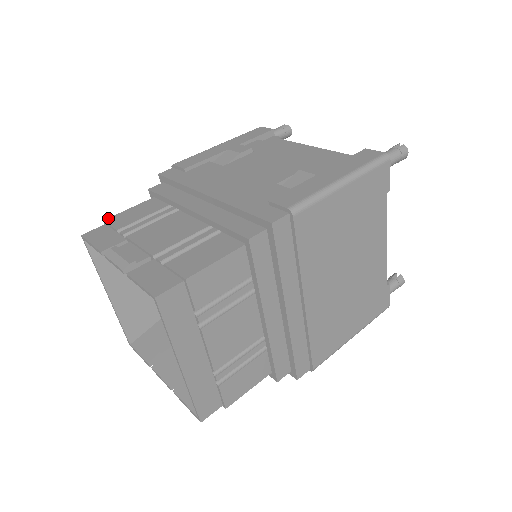
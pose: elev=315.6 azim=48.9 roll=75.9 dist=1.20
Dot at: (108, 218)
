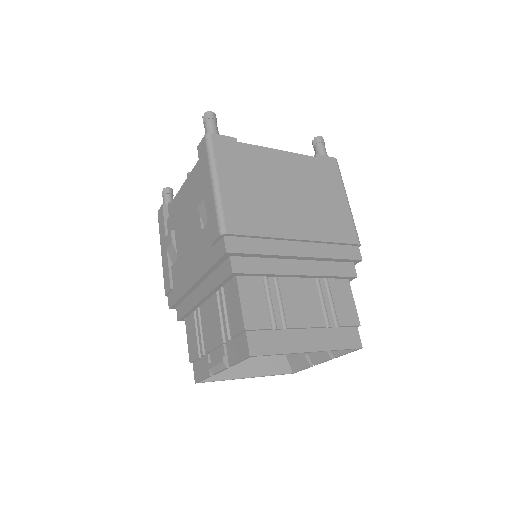
Dot at: (189, 359)
